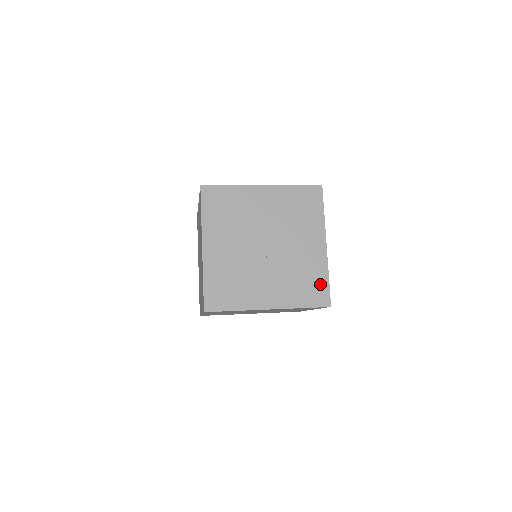
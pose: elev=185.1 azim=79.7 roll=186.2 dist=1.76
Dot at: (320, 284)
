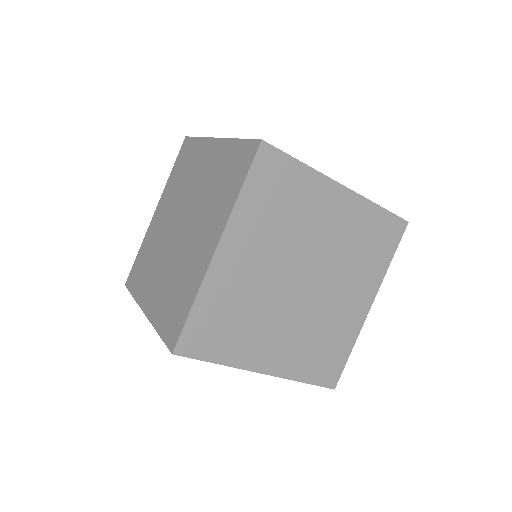
Dot at: occluded
